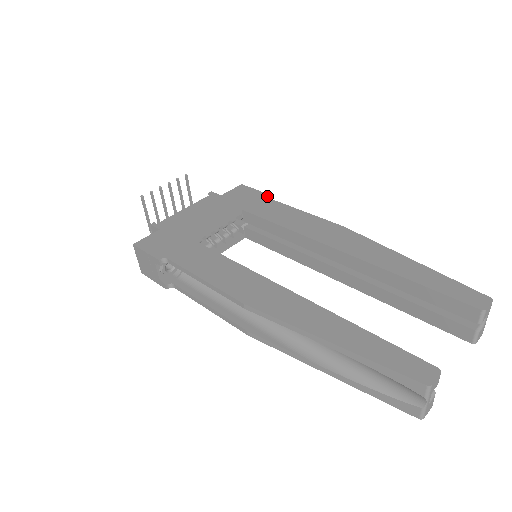
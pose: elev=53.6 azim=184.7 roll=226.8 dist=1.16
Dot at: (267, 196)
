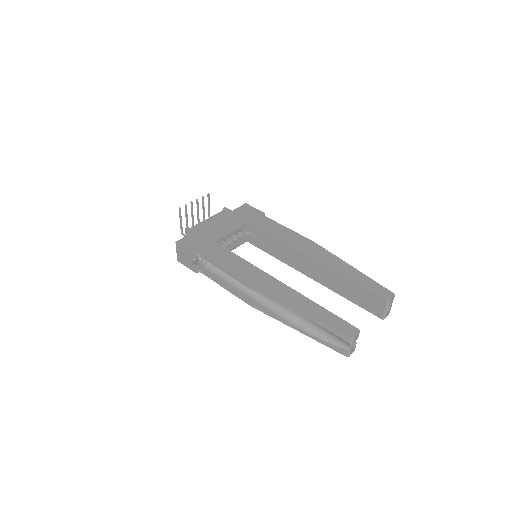
Dot at: (264, 214)
